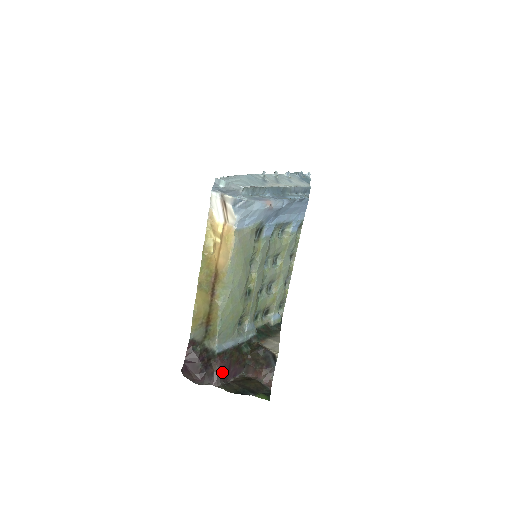
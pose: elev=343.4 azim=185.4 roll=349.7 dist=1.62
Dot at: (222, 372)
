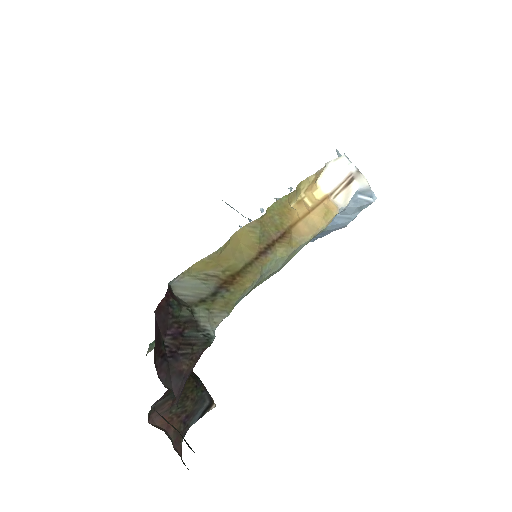
Dot at: occluded
